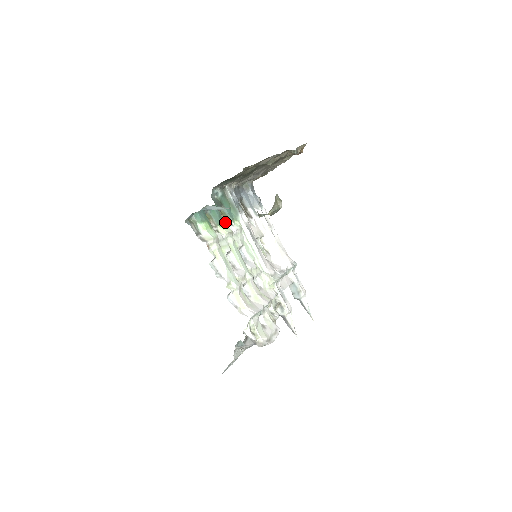
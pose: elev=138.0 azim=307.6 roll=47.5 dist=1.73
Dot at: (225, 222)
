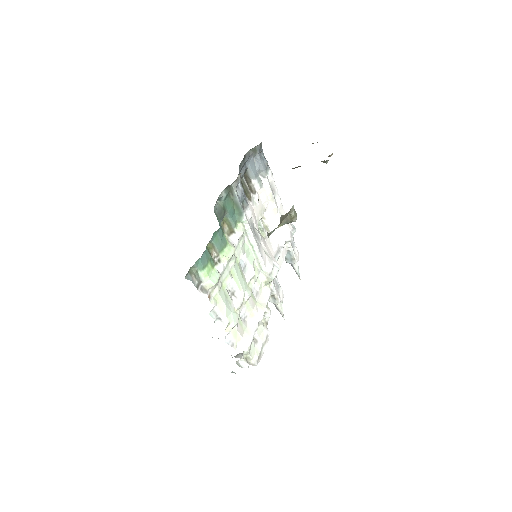
Dot at: (227, 232)
